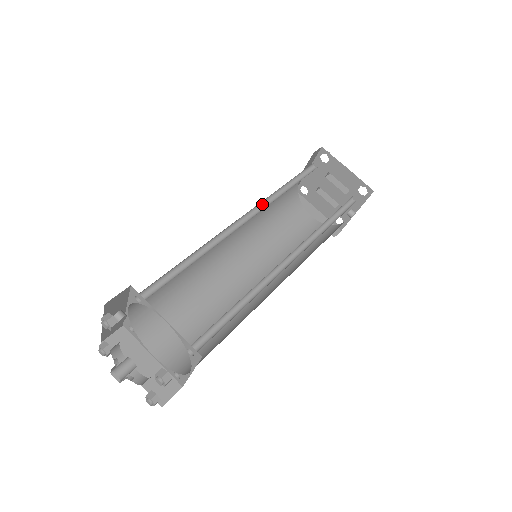
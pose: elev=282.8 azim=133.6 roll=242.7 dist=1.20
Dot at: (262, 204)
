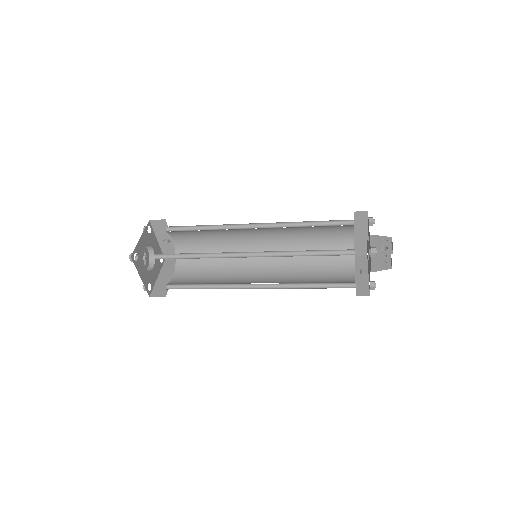
Dot at: (281, 226)
